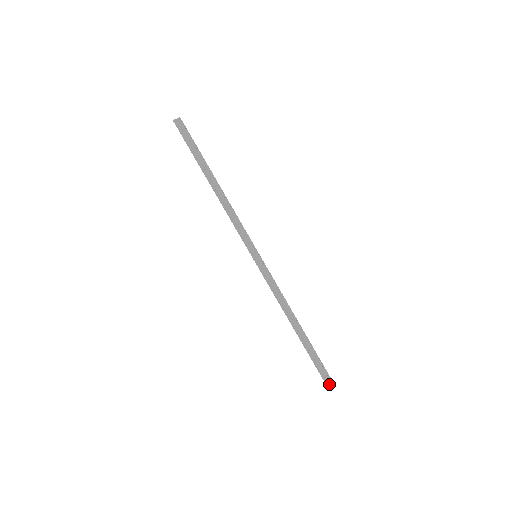
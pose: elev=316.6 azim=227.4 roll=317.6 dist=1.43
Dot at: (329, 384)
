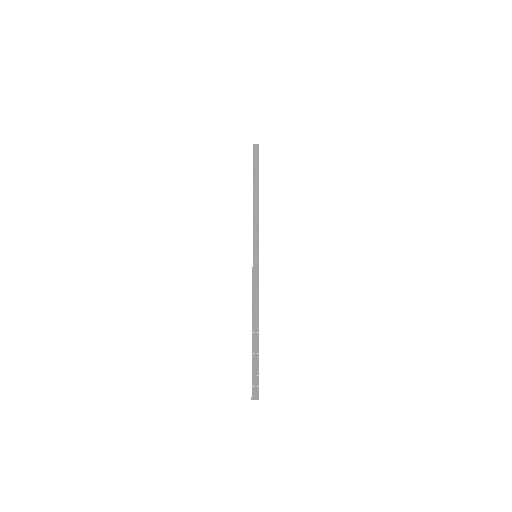
Dot at: (254, 395)
